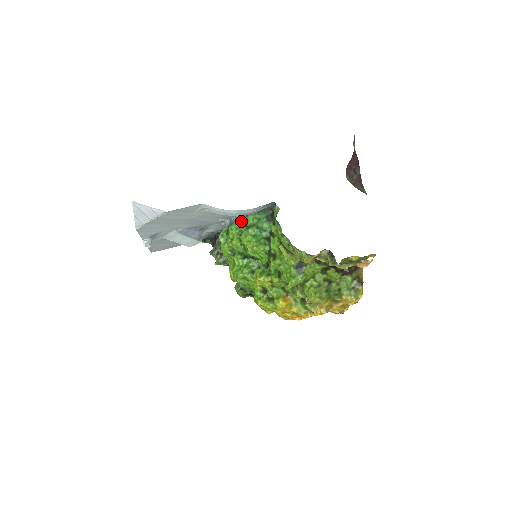
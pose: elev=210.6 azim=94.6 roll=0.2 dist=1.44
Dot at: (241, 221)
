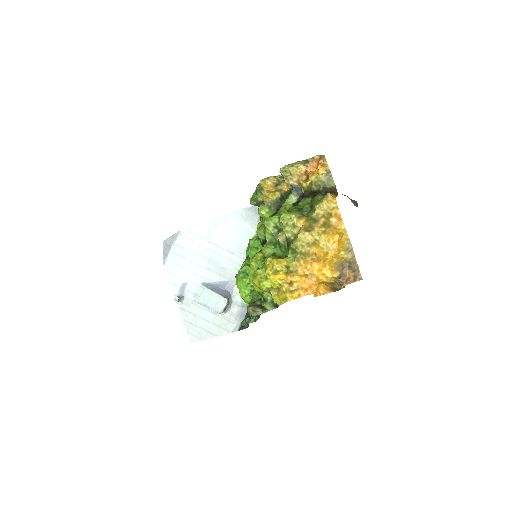
Dot at: occluded
